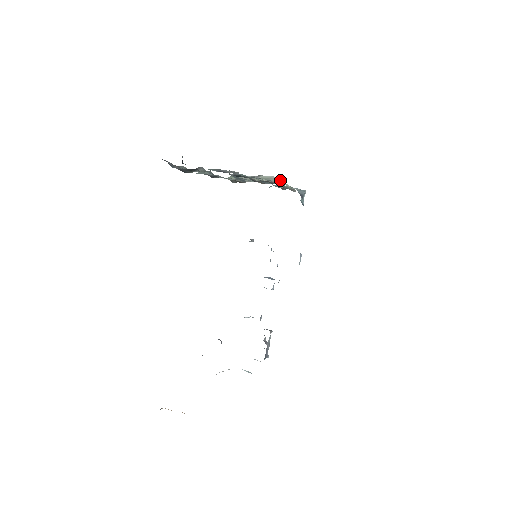
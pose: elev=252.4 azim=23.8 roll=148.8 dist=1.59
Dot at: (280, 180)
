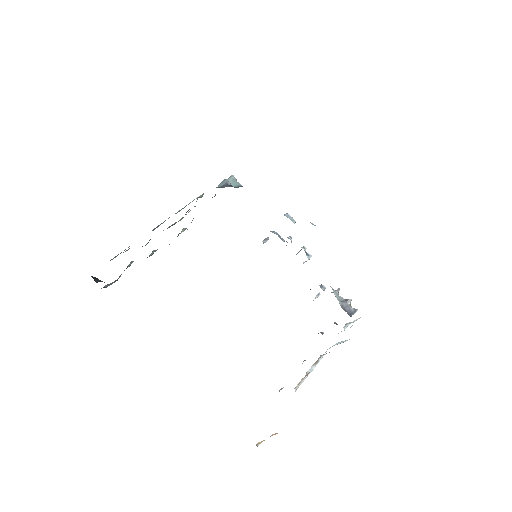
Dot at: occluded
